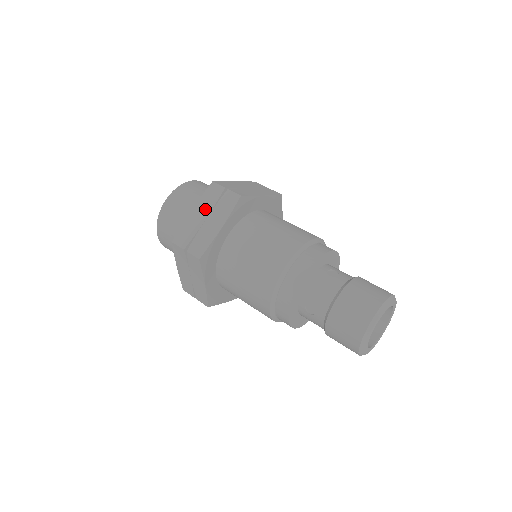
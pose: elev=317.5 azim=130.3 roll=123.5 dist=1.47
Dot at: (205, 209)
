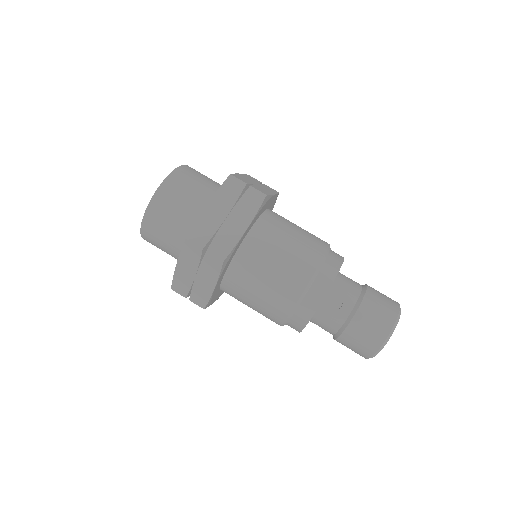
Dot at: (190, 266)
